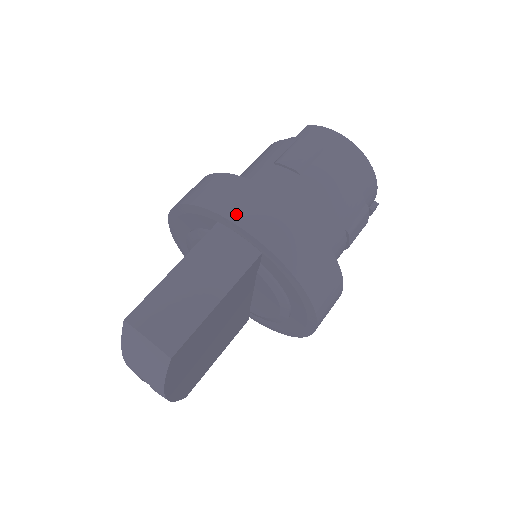
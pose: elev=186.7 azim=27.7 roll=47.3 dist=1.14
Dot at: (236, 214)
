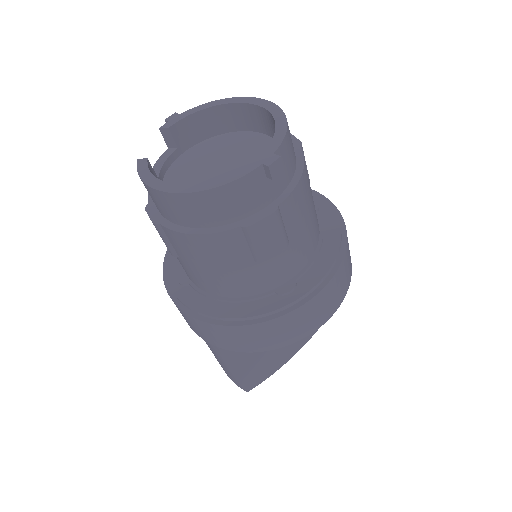
Dot at: (186, 321)
